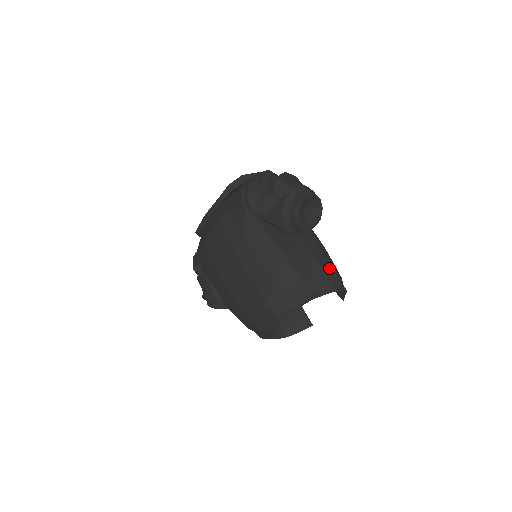
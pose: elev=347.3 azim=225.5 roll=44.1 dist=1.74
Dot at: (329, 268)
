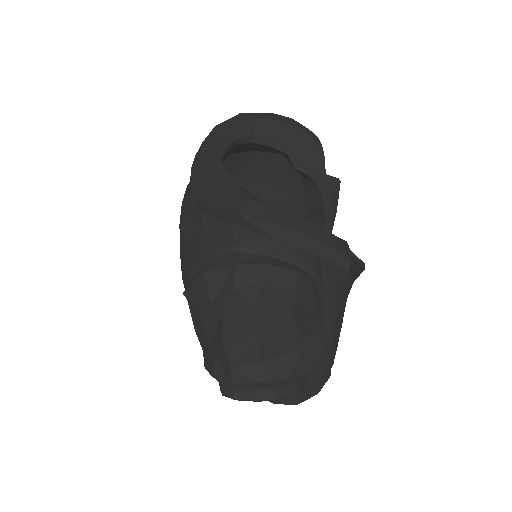
Dot at: occluded
